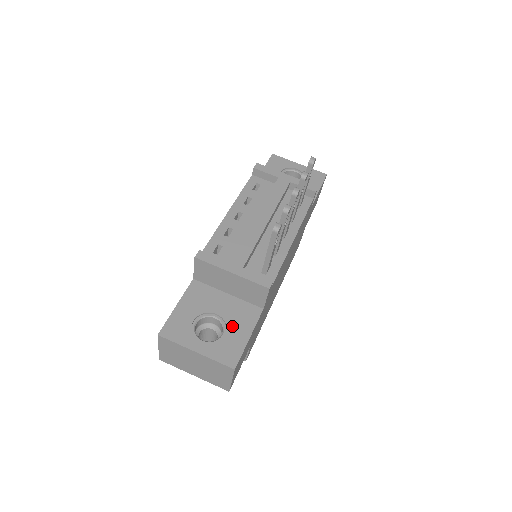
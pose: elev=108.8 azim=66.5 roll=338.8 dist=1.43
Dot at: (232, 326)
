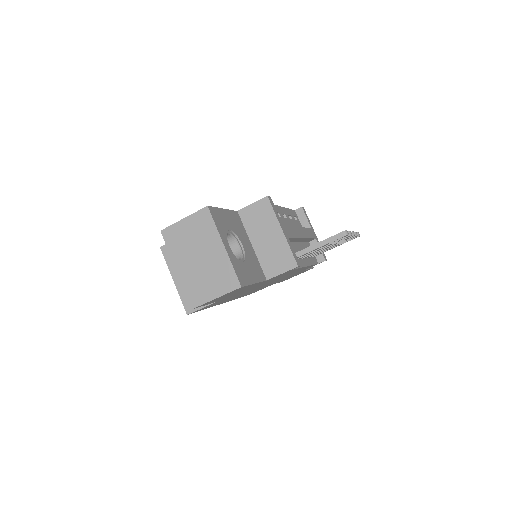
Dot at: (248, 263)
